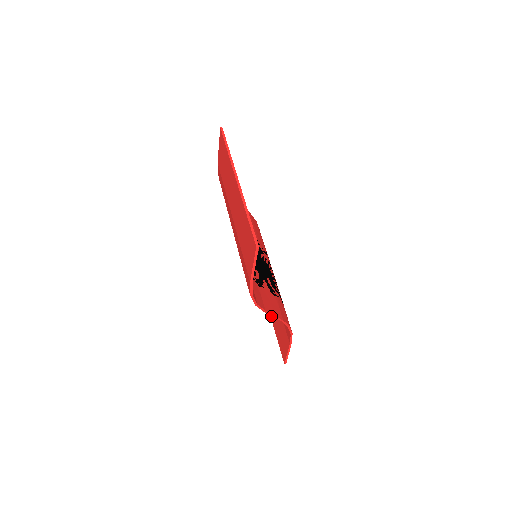
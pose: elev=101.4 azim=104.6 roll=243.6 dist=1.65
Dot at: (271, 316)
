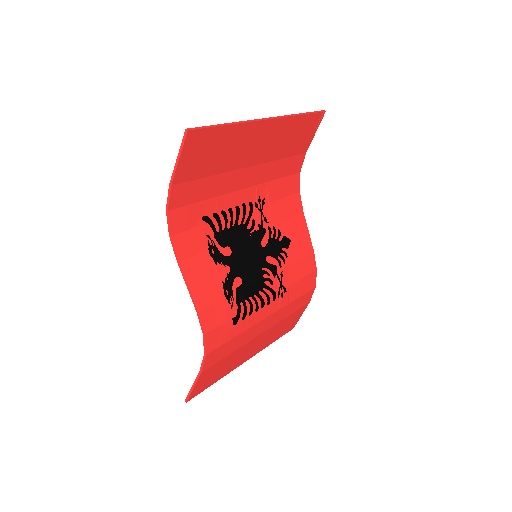
Dot at: occluded
